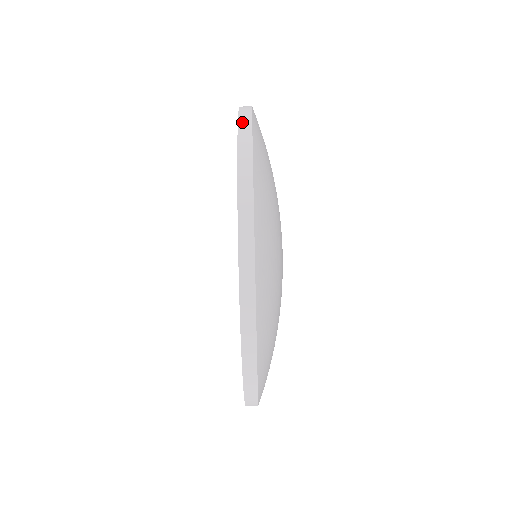
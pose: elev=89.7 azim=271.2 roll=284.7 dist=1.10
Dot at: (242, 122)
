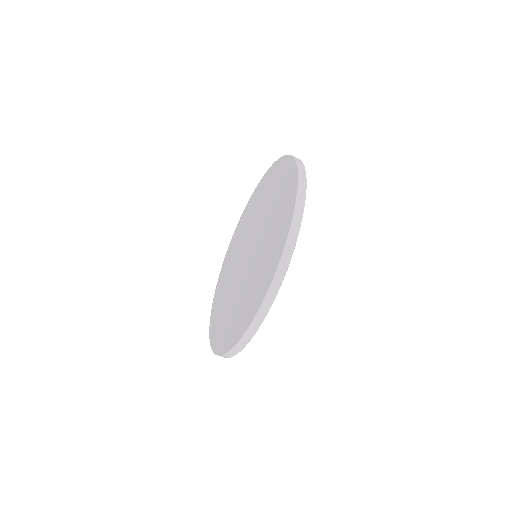
Dot at: (281, 265)
